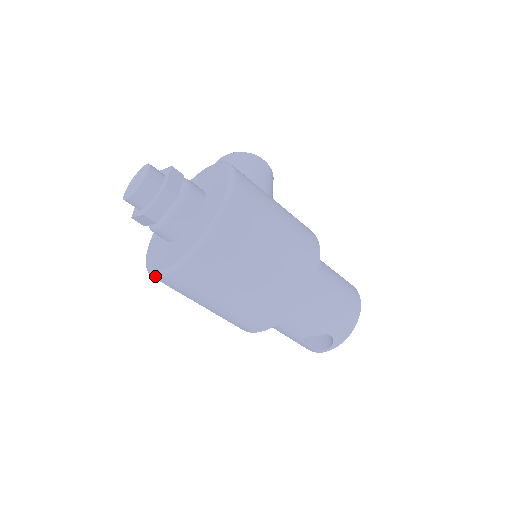
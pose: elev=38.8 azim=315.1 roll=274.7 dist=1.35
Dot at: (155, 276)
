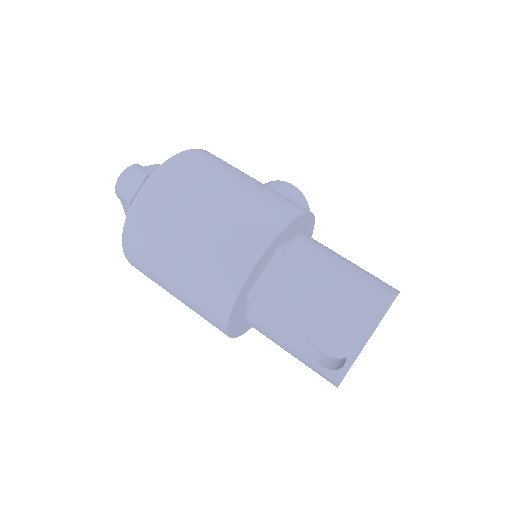
Dot at: occluded
